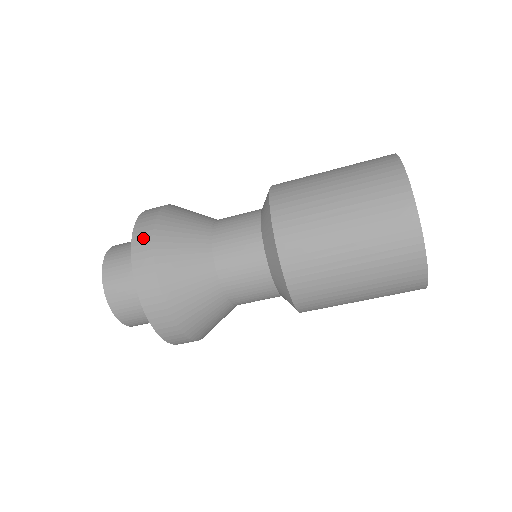
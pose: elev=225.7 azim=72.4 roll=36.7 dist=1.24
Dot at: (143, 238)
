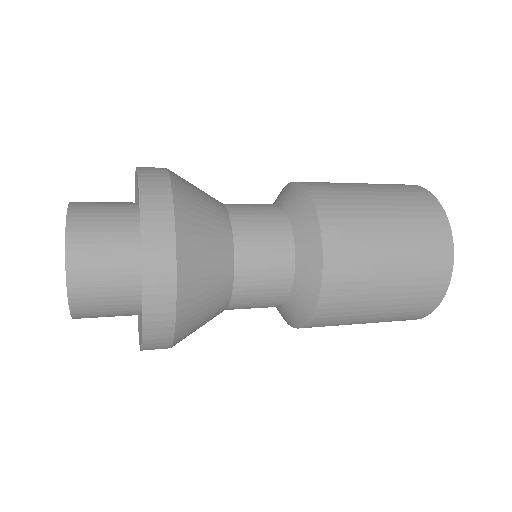
Dot at: (160, 329)
